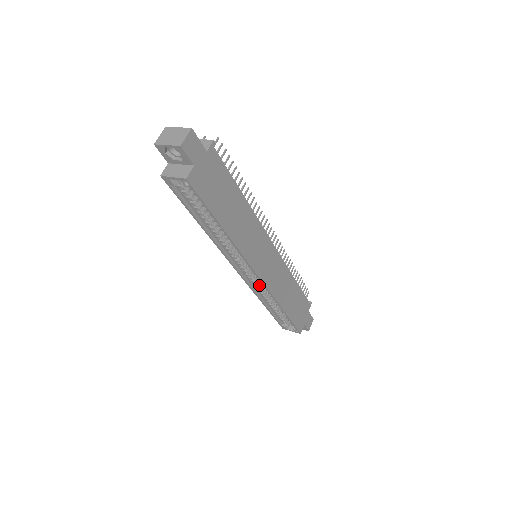
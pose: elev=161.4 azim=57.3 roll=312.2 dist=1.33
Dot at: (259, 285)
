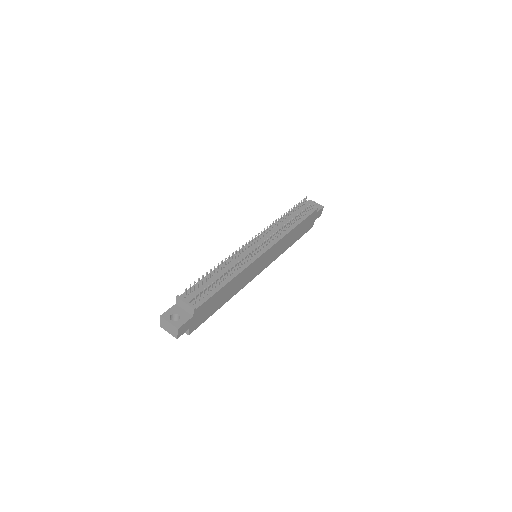
Dot at: occluded
